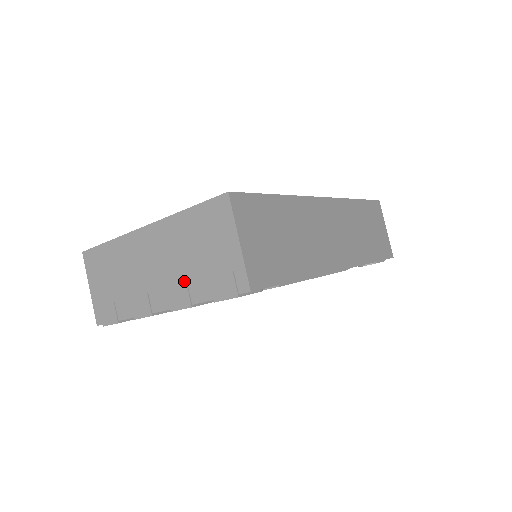
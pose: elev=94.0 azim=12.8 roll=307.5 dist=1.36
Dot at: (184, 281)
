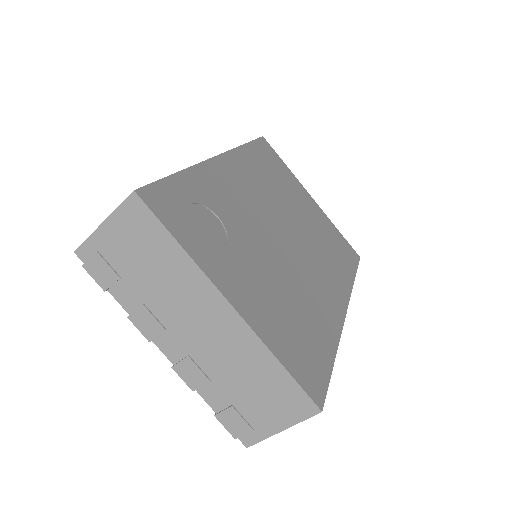
Dot at: (210, 376)
